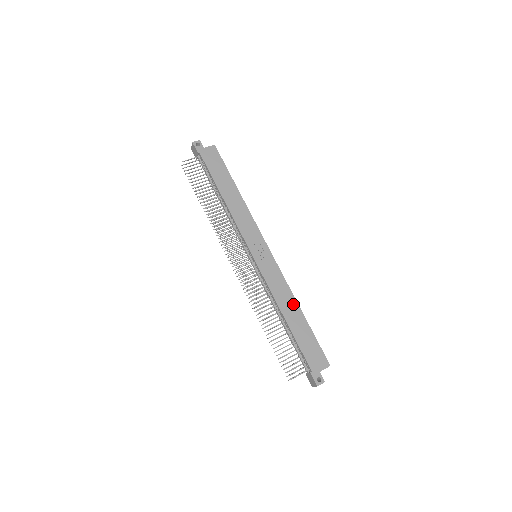
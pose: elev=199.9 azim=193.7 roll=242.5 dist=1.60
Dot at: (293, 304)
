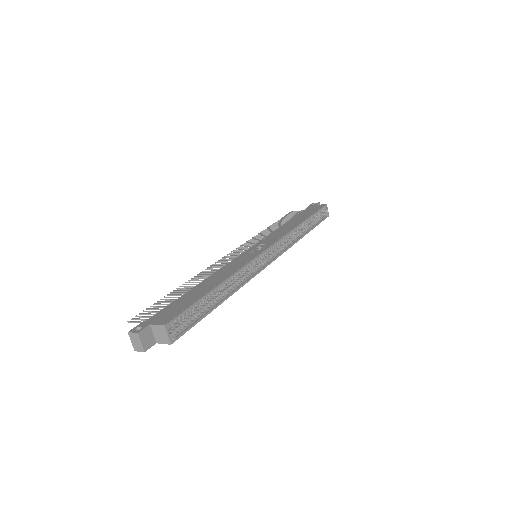
Dot at: (222, 278)
